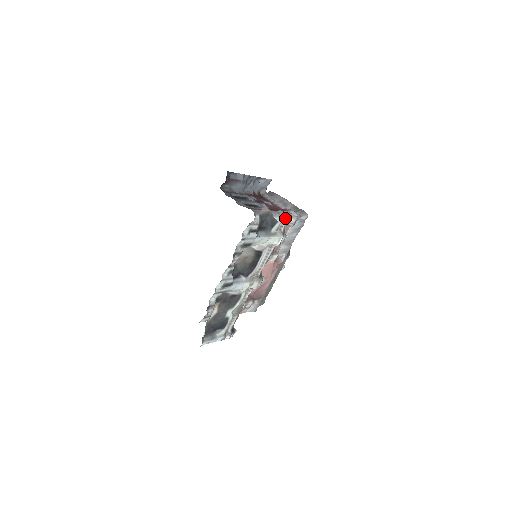
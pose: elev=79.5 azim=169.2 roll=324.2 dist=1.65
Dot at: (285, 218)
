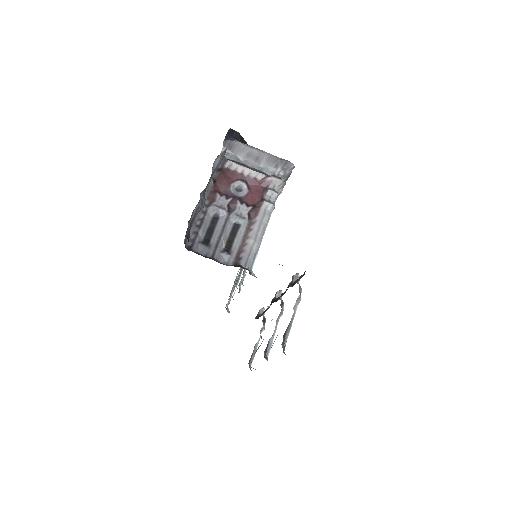
Dot at: (274, 208)
